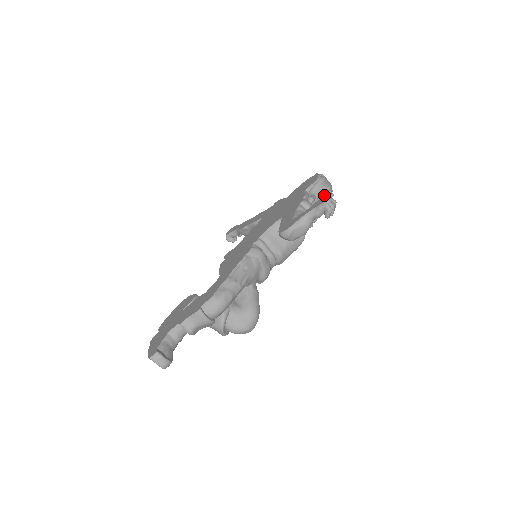
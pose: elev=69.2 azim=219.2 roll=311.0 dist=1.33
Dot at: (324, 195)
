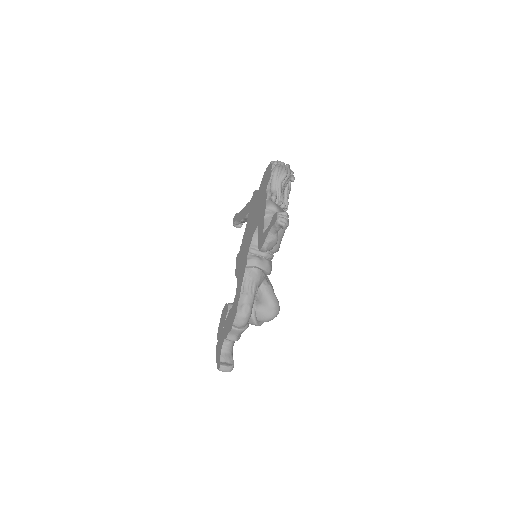
Dot at: (283, 183)
